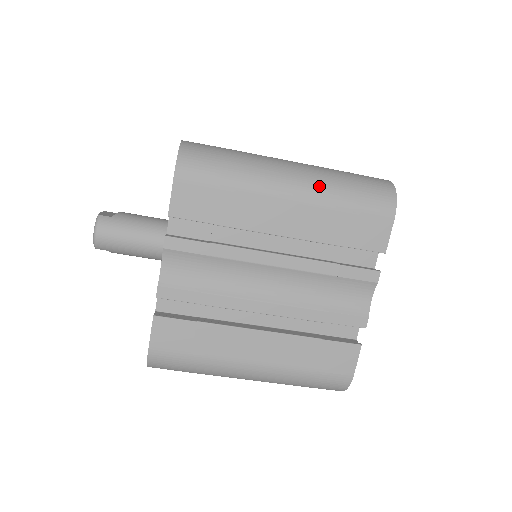
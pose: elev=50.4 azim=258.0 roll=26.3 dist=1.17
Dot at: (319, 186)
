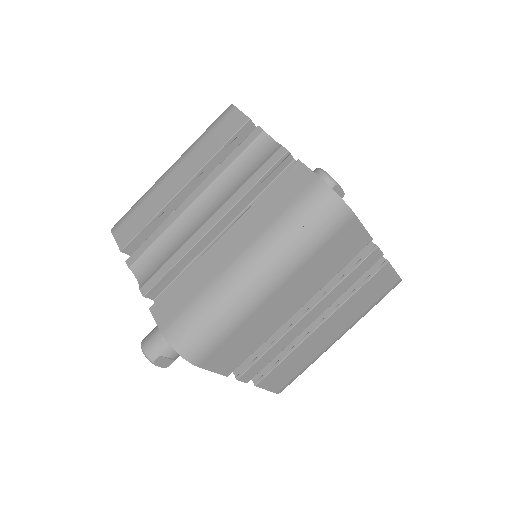
Dot at: (186, 151)
